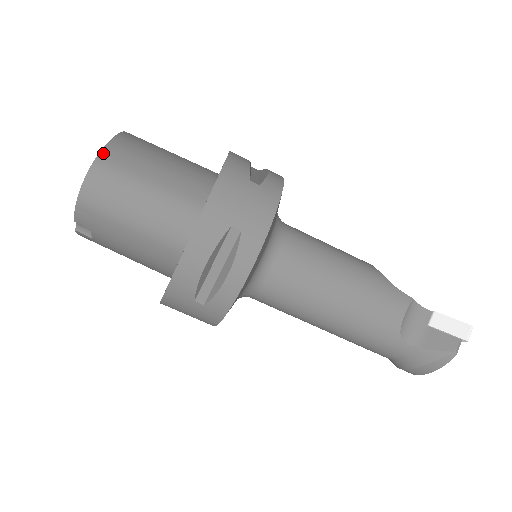
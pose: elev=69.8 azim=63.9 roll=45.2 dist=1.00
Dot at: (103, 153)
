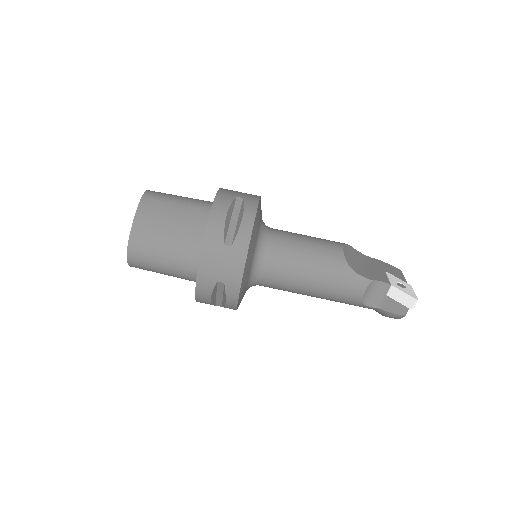
Dot at: (131, 239)
